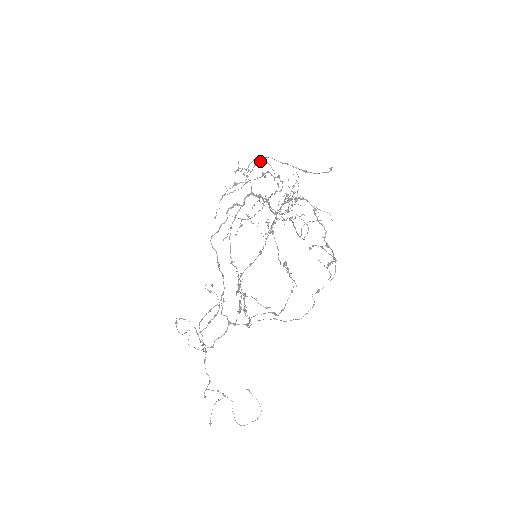
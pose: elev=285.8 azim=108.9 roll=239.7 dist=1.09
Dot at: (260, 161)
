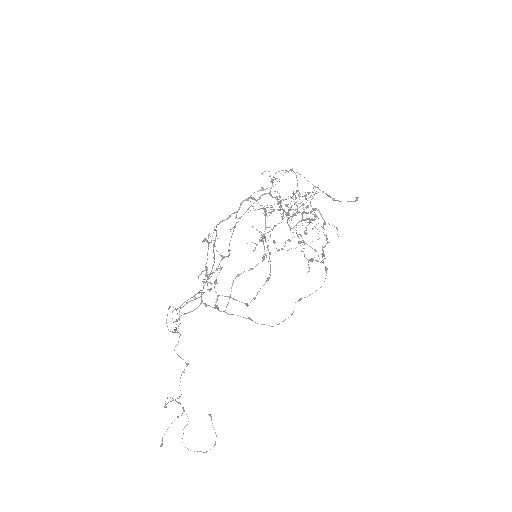
Dot at: (289, 170)
